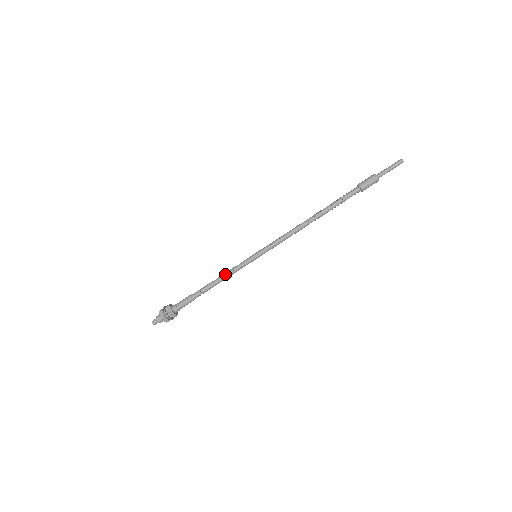
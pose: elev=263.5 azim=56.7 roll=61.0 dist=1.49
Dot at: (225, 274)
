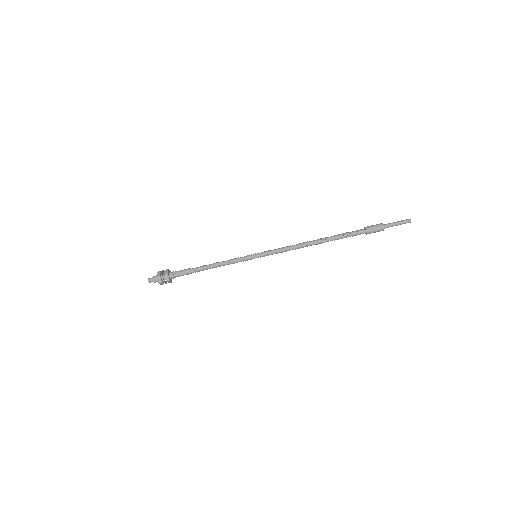
Dot at: (224, 261)
